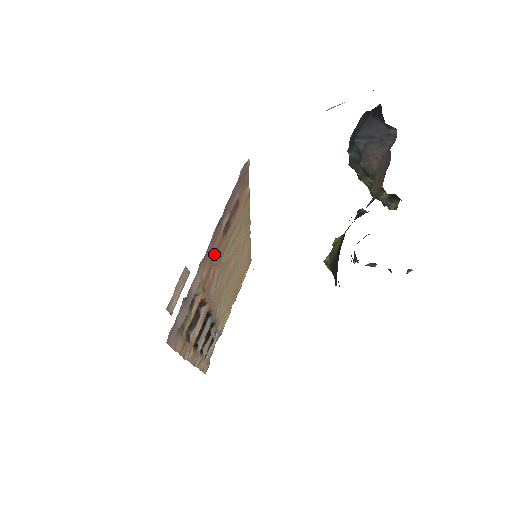
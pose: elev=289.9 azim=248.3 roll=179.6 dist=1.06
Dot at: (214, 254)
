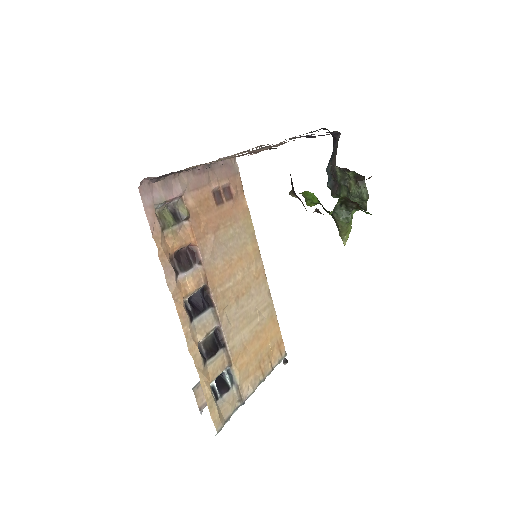
Dot at: (203, 202)
